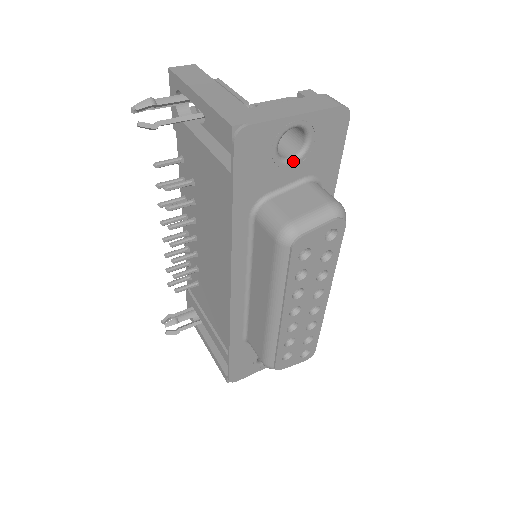
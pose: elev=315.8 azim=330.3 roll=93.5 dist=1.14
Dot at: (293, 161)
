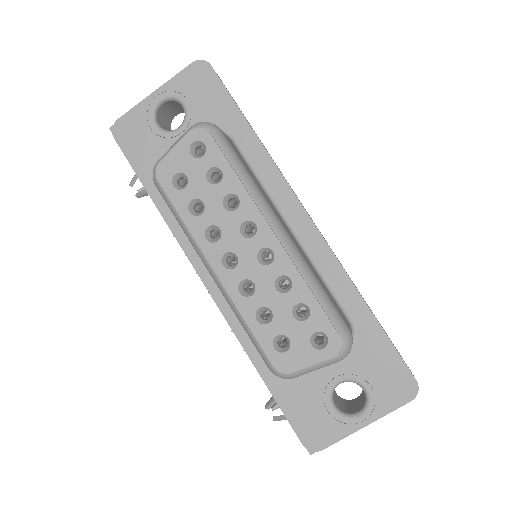
Dot at: (180, 128)
